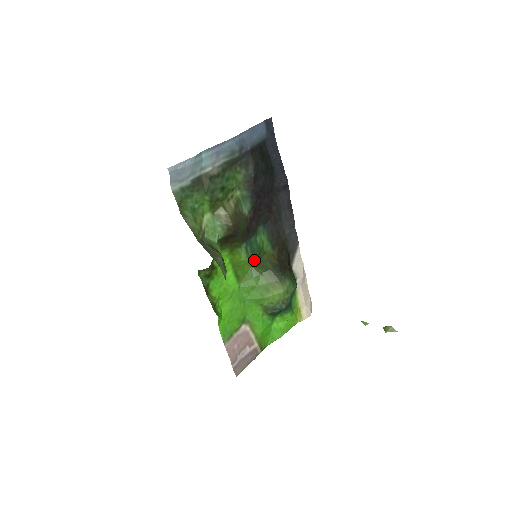
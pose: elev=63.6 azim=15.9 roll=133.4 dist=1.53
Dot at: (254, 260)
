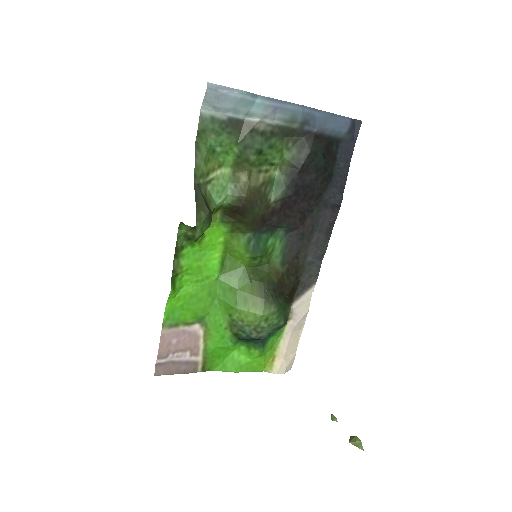
Dot at: (252, 260)
